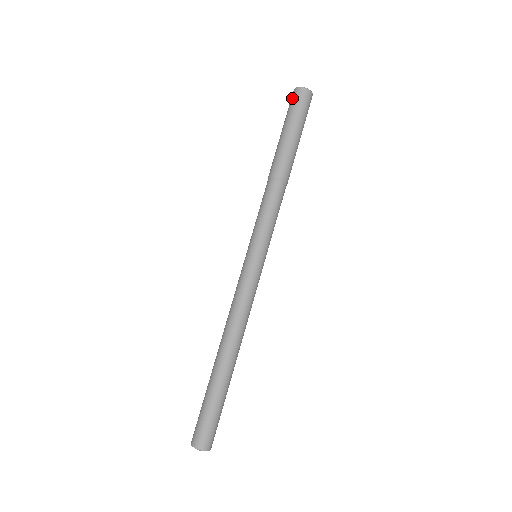
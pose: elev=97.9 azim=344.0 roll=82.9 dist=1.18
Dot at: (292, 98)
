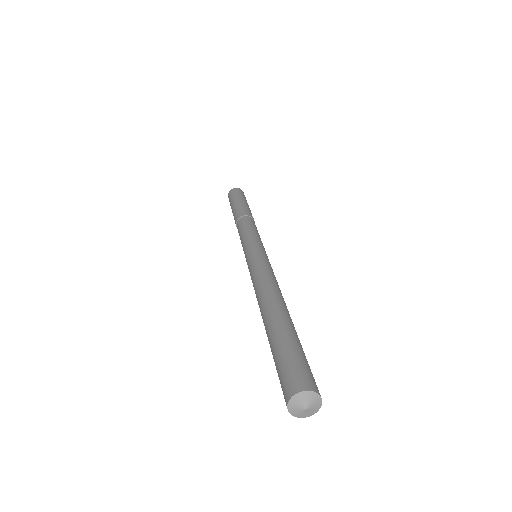
Dot at: occluded
